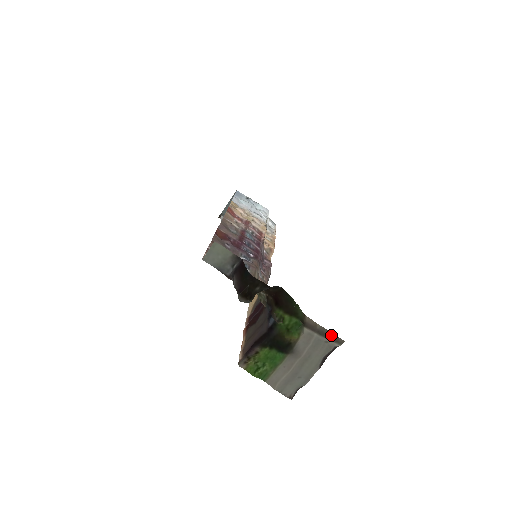
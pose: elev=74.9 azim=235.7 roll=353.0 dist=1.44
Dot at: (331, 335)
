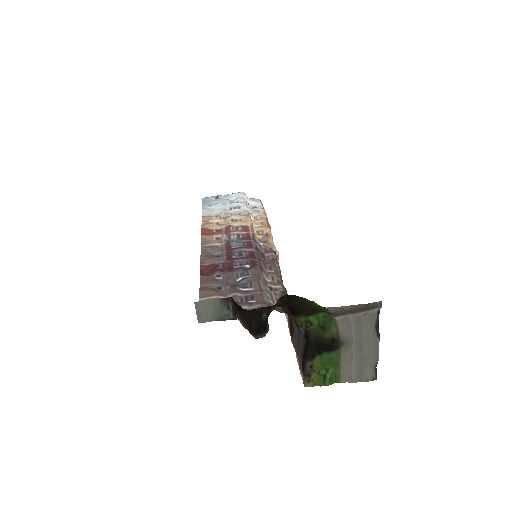
Dot at: (364, 306)
